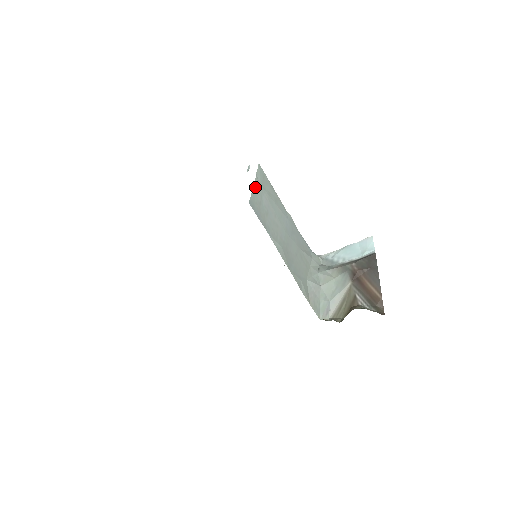
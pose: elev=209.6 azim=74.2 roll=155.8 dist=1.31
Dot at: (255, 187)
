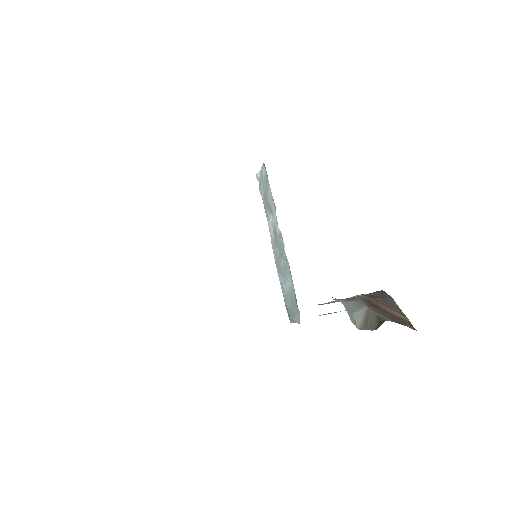
Dot at: occluded
